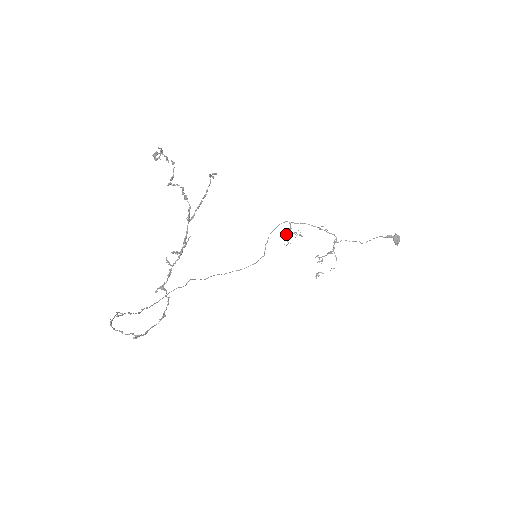
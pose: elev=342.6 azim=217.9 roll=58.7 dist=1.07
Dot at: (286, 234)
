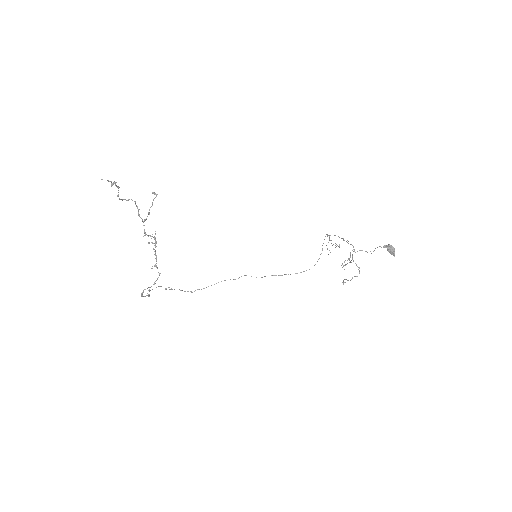
Dot at: (326, 245)
